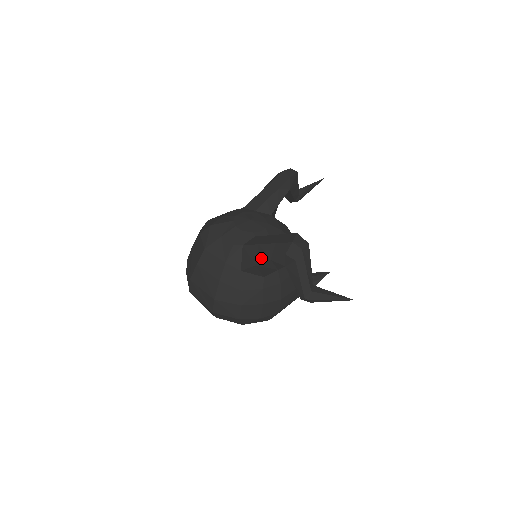
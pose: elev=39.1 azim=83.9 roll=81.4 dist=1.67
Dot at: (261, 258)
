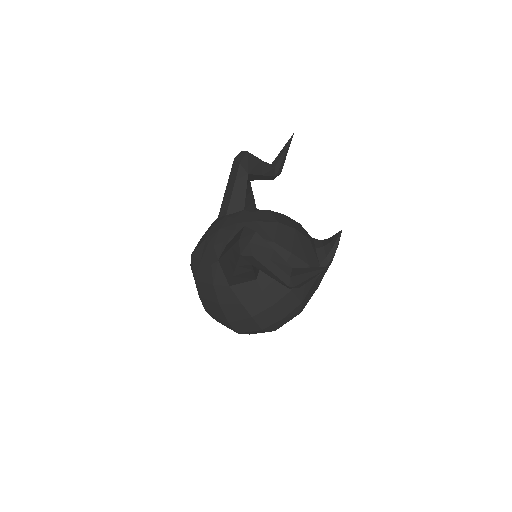
Dot at: (231, 267)
